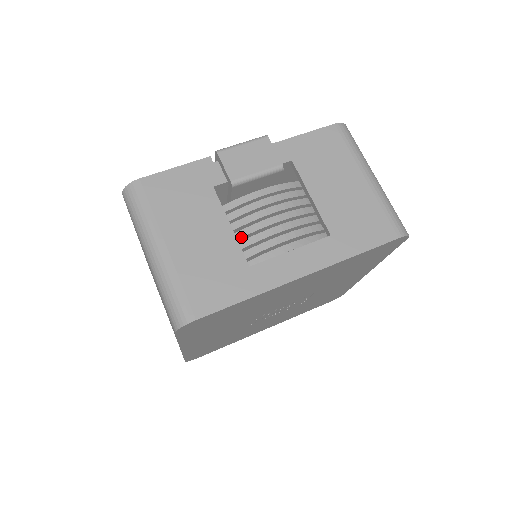
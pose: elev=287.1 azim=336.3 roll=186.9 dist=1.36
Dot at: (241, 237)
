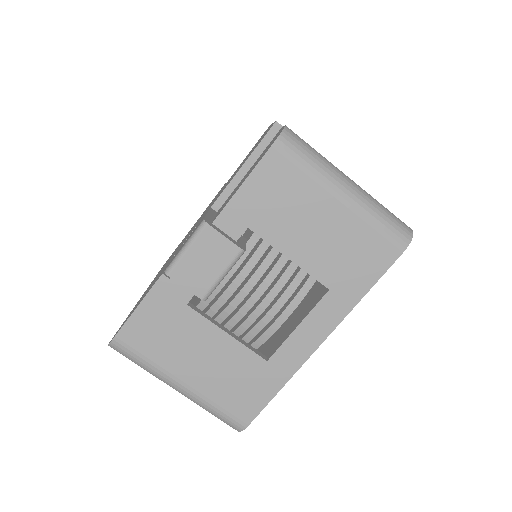
Dot at: (241, 318)
